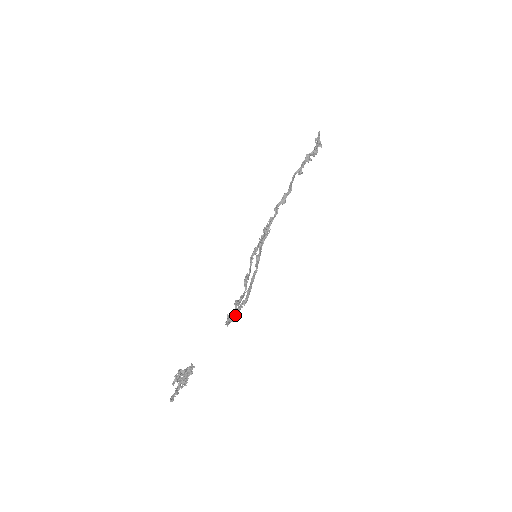
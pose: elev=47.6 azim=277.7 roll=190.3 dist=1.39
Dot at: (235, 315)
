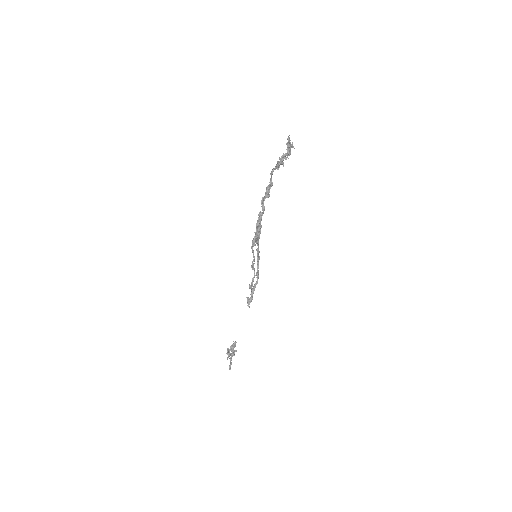
Dot at: (252, 295)
